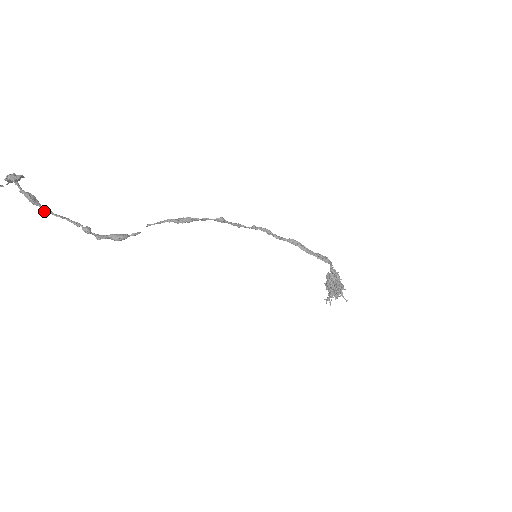
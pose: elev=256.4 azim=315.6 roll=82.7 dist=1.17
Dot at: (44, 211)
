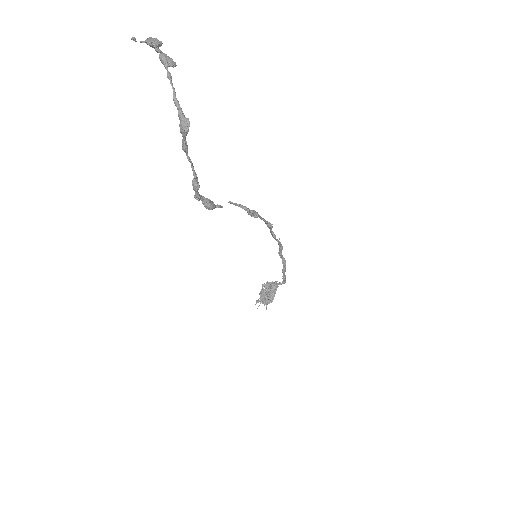
Dot at: (185, 148)
